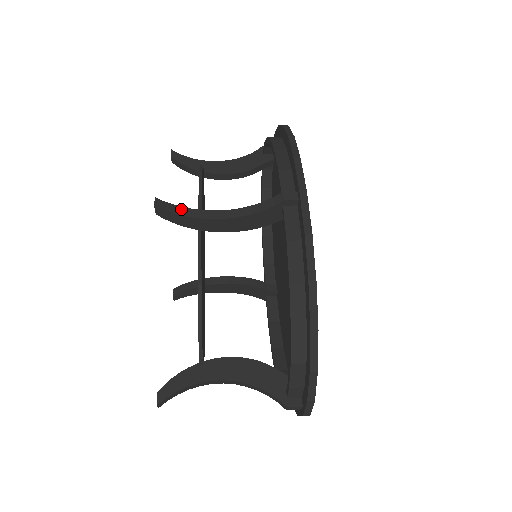
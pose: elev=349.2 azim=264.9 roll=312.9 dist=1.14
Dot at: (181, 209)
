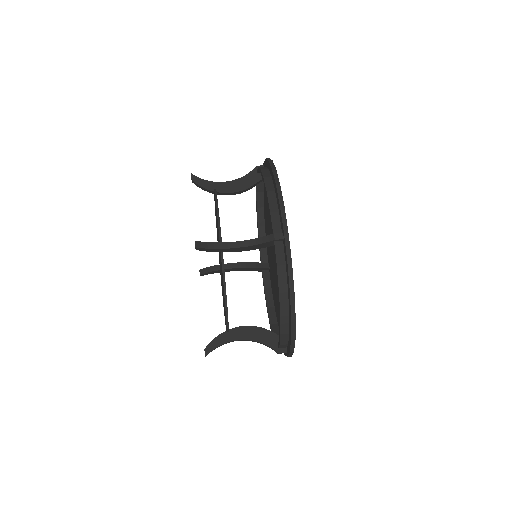
Dot at: (211, 244)
